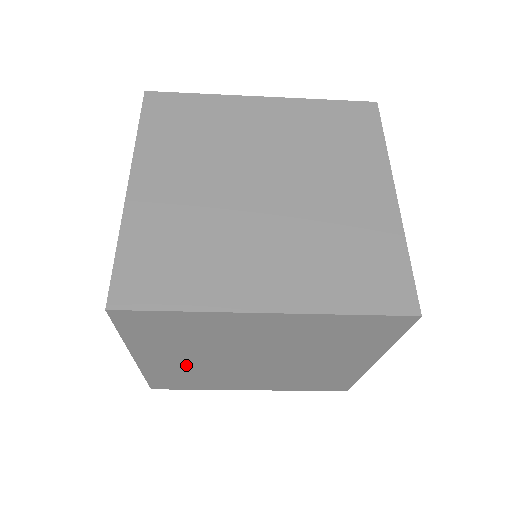
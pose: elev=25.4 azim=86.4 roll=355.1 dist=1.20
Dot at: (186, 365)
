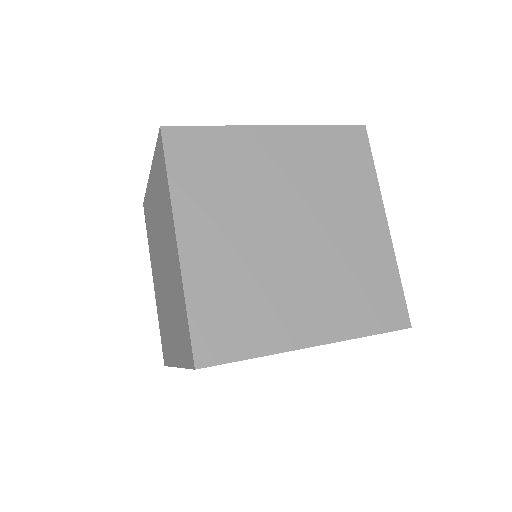
Dot at: occluded
